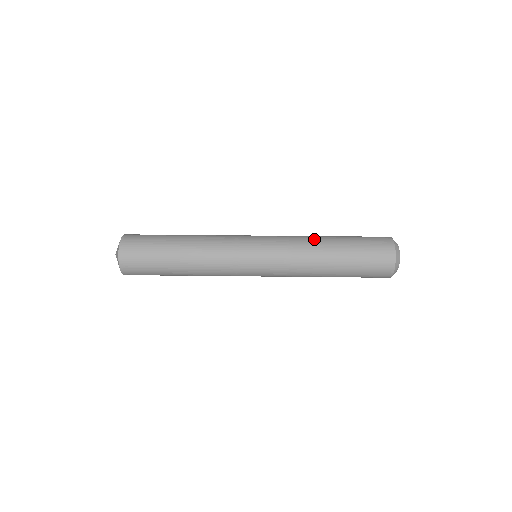
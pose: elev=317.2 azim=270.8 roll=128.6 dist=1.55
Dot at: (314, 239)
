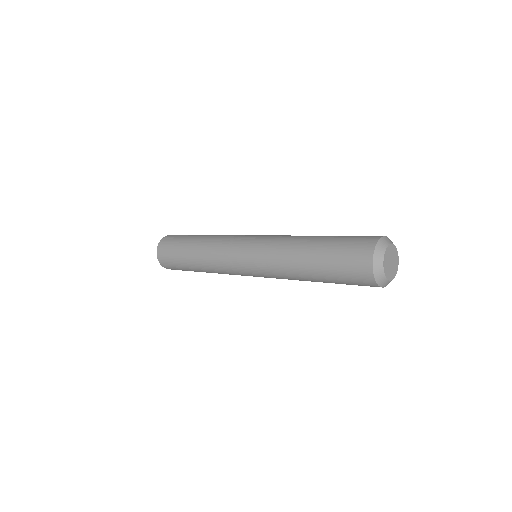
Dot at: (298, 238)
